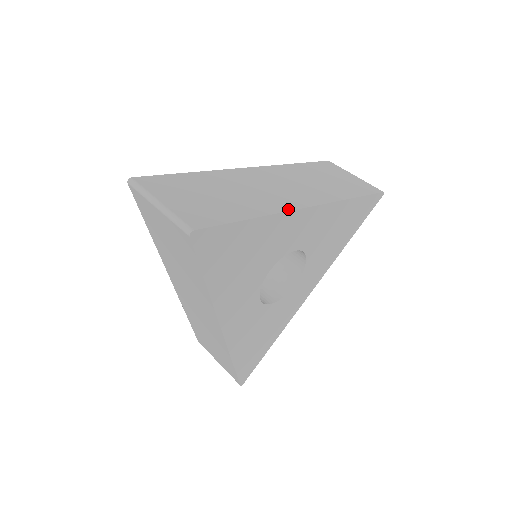
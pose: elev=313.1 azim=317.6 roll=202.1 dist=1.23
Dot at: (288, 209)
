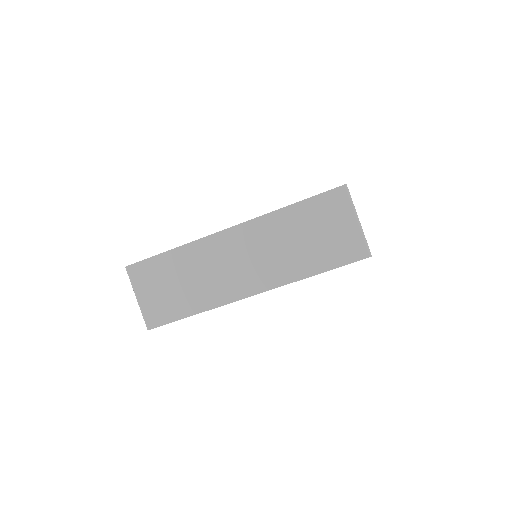
Dot at: (227, 302)
